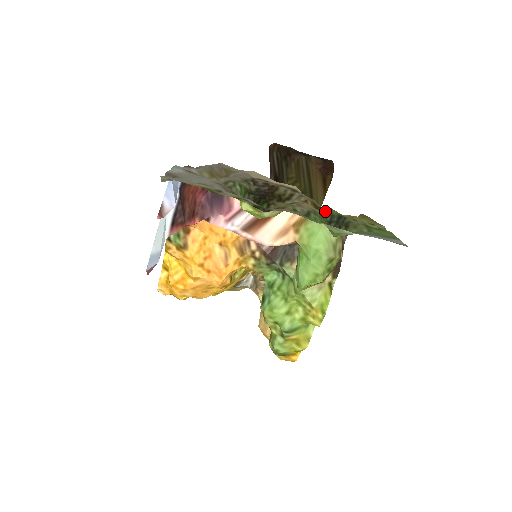
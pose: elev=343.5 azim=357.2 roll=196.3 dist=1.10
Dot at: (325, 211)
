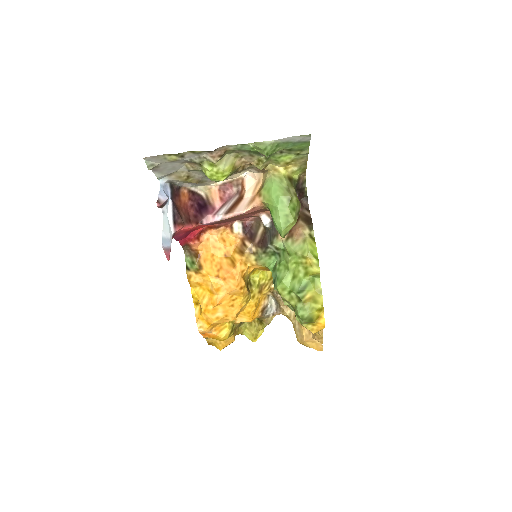
Dot at: (266, 164)
